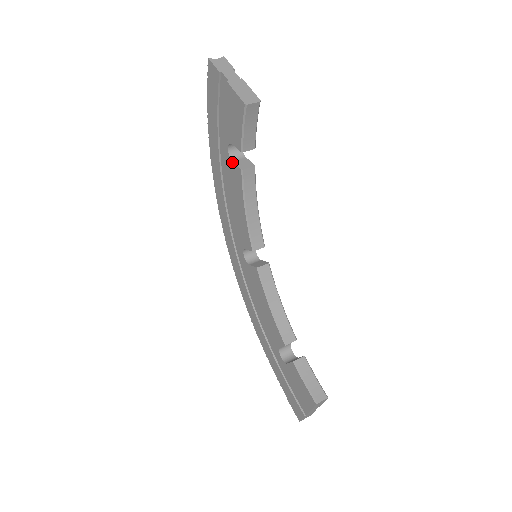
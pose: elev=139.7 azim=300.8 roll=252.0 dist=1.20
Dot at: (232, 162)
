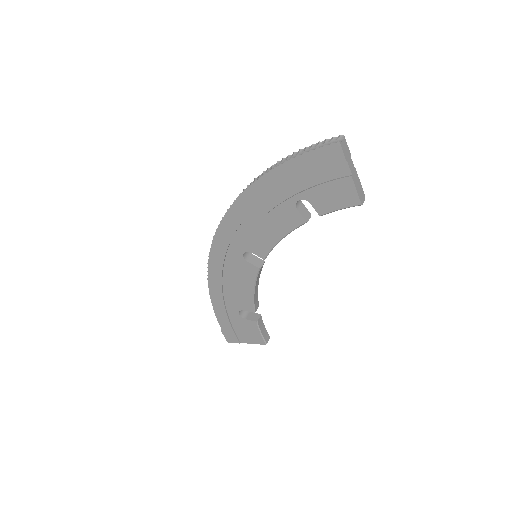
Dot at: (296, 210)
